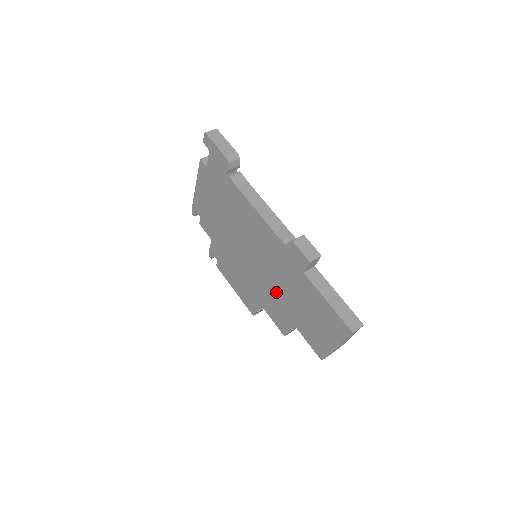
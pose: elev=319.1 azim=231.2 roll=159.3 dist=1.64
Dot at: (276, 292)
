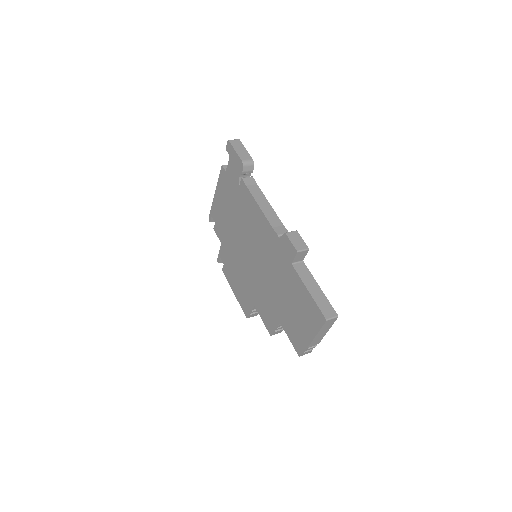
Dot at: (268, 288)
